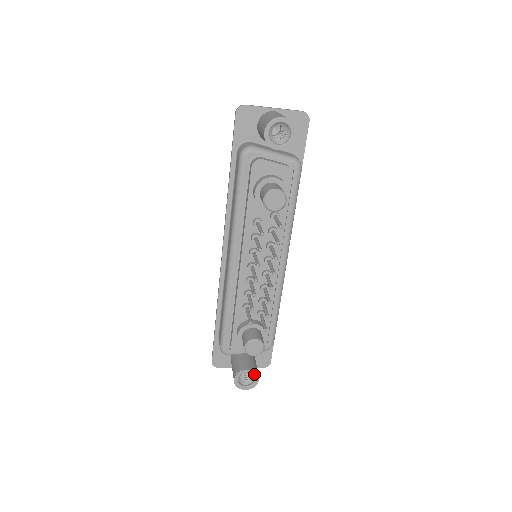
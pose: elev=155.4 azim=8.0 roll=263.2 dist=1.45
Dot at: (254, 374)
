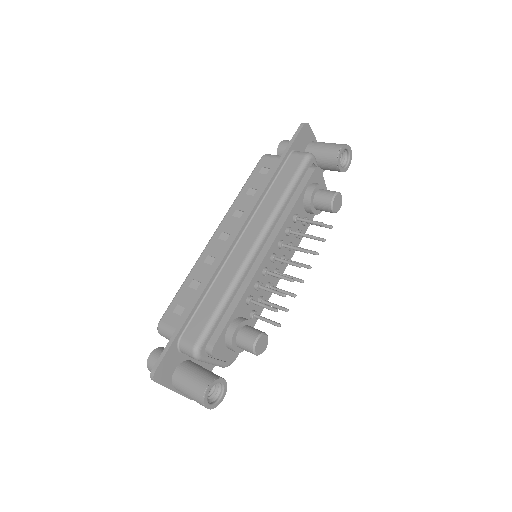
Dot at: (224, 388)
